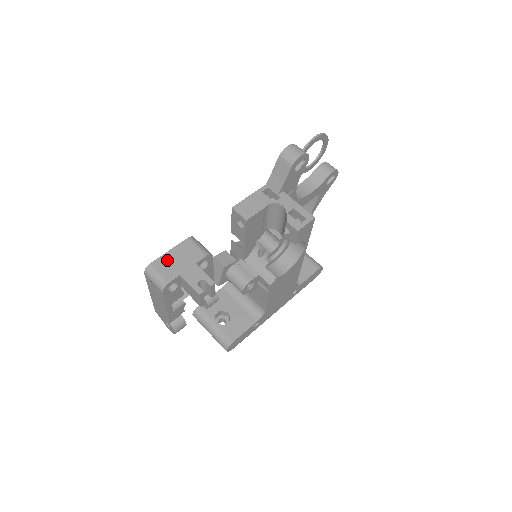
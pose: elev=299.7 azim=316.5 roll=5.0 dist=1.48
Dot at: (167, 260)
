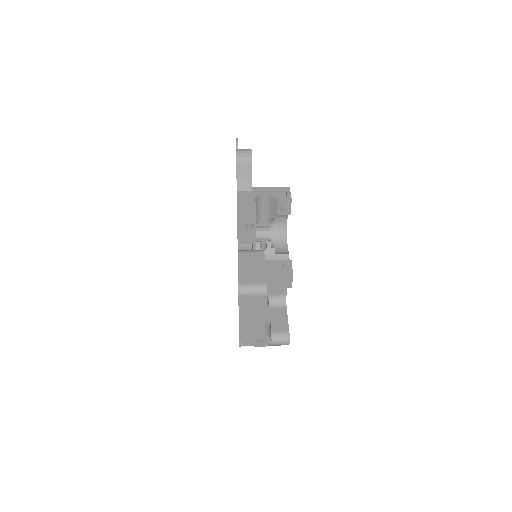
Dot at: (245, 273)
